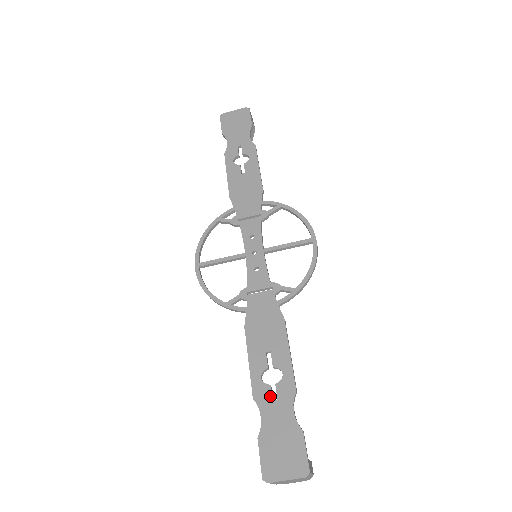
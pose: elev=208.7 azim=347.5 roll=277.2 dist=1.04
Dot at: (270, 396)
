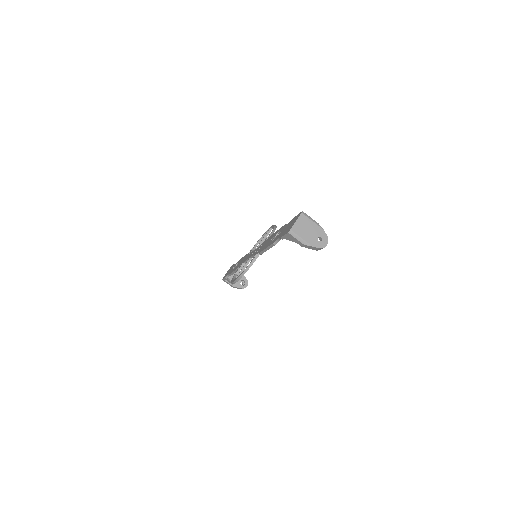
Dot at: (278, 235)
